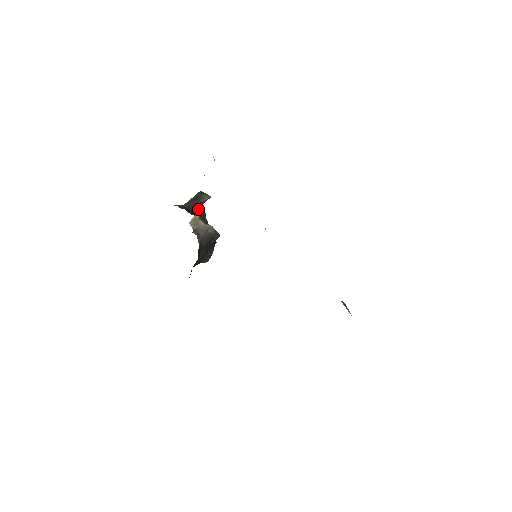
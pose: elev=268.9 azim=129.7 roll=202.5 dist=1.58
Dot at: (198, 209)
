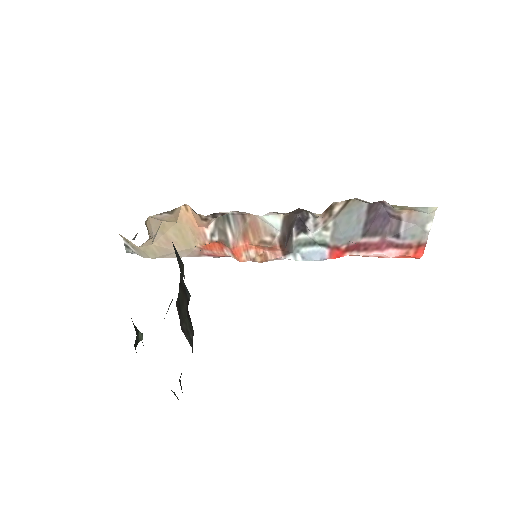
Dot at: occluded
